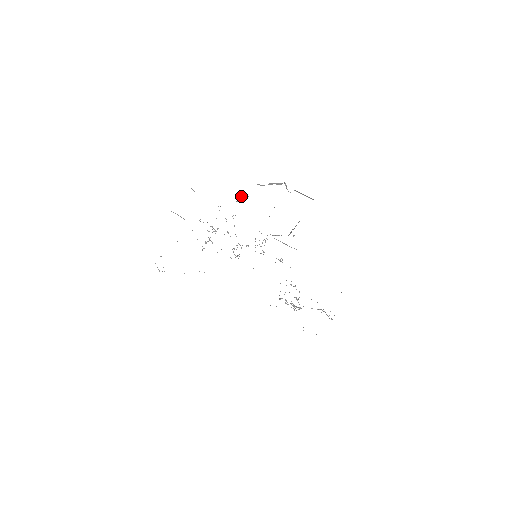
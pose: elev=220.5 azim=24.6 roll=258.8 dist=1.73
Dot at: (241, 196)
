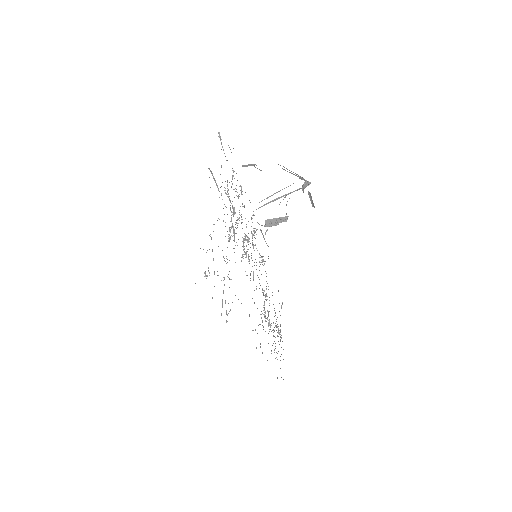
Dot at: (254, 165)
